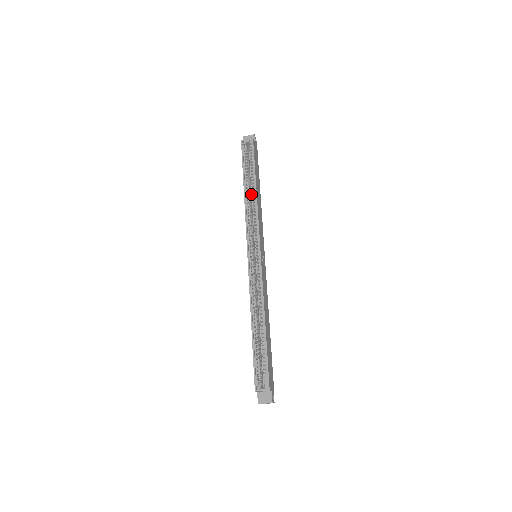
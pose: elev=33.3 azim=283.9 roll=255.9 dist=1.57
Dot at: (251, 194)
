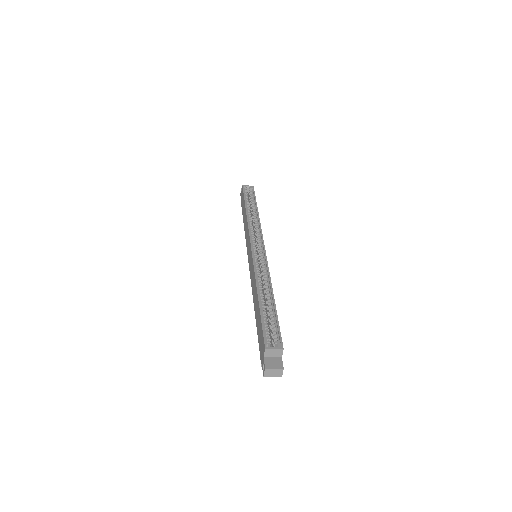
Dot at: occluded
